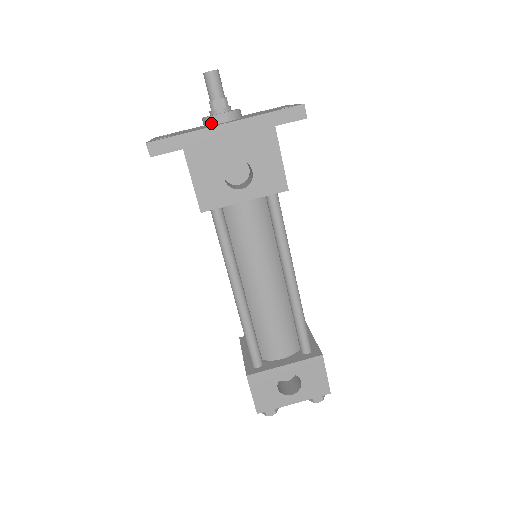
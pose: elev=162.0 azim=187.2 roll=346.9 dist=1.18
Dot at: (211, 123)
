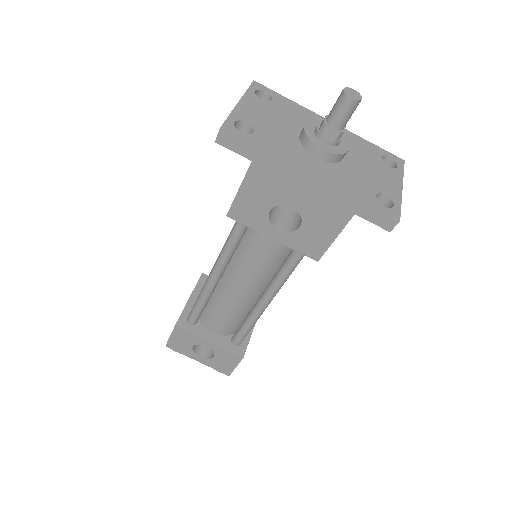
Dot at: (306, 146)
